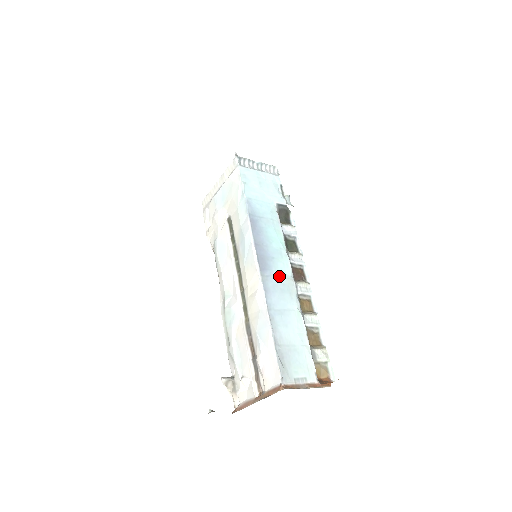
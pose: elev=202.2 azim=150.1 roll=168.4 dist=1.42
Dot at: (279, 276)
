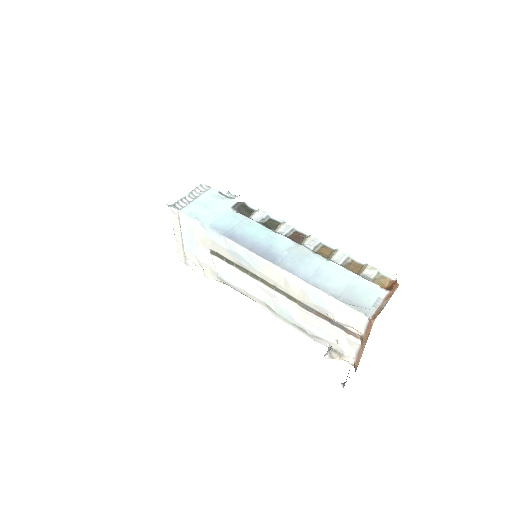
Dot at: (288, 253)
